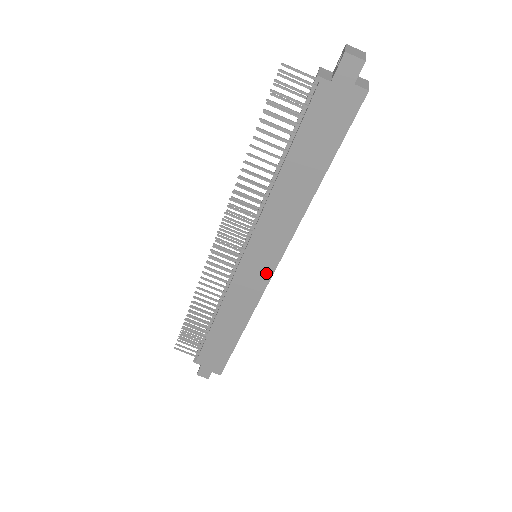
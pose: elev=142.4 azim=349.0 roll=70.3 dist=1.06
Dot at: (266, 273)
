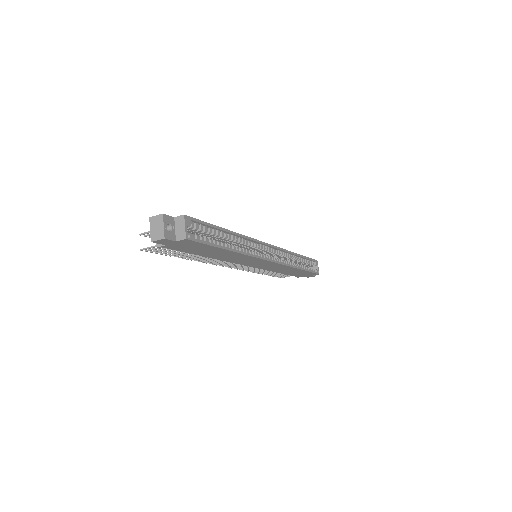
Dot at: (269, 263)
